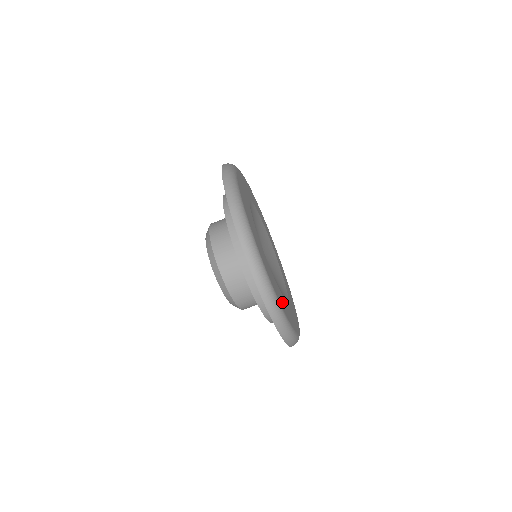
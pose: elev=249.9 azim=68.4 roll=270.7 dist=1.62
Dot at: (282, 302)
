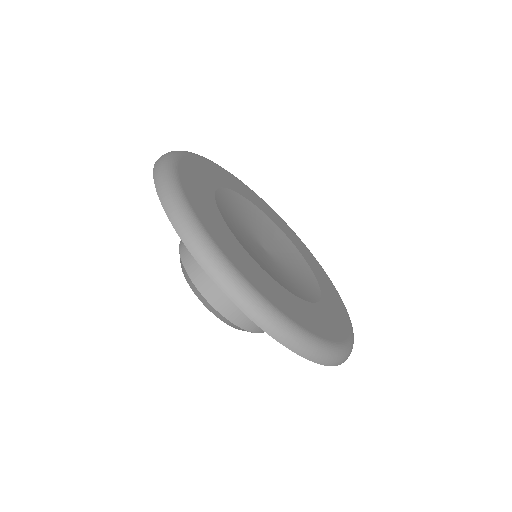
Dot at: (310, 319)
